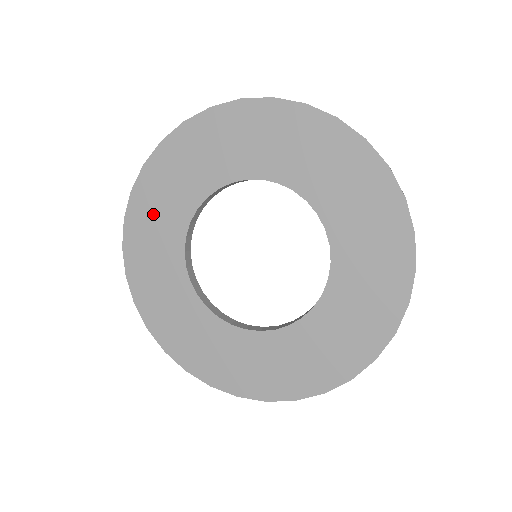
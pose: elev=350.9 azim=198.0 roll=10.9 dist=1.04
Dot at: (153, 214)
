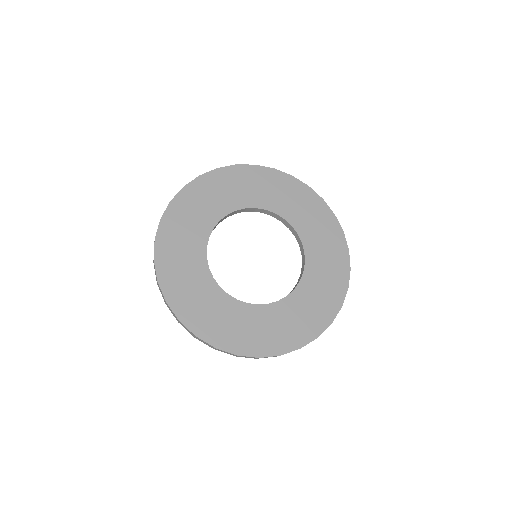
Dot at: (180, 233)
